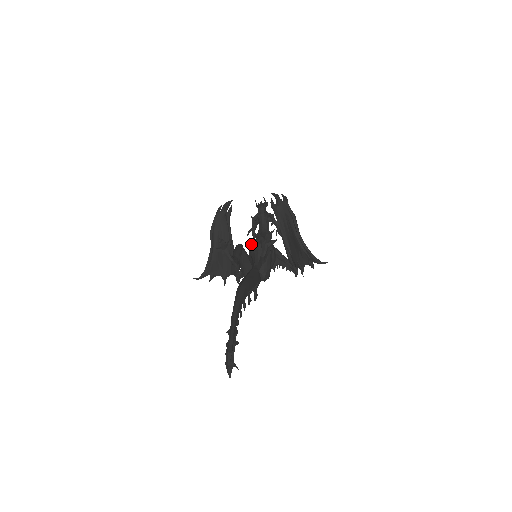
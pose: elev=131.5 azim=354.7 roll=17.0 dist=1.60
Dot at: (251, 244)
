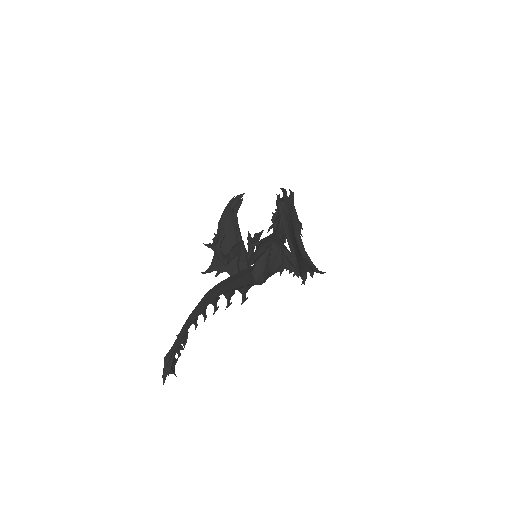
Dot at: occluded
